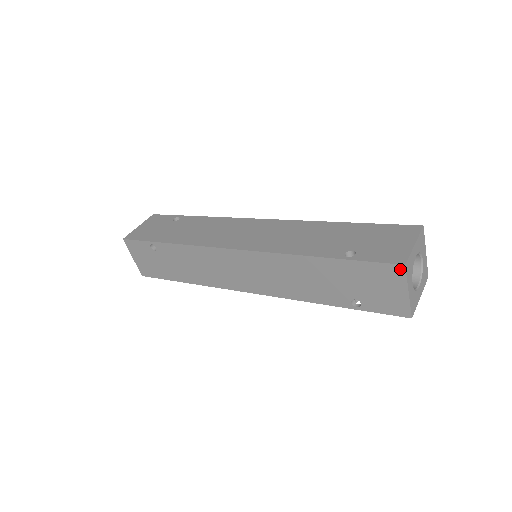
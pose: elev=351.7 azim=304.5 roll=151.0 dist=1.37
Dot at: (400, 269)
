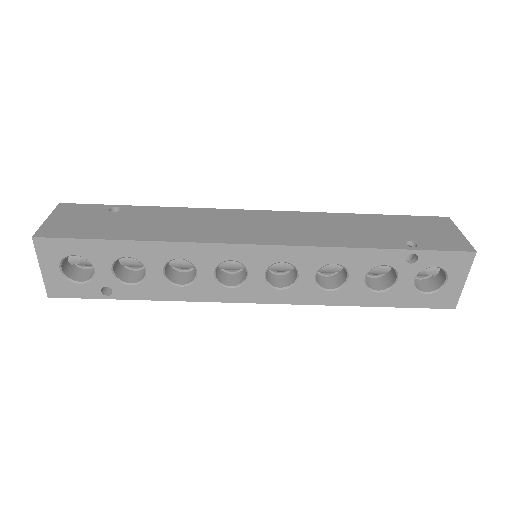
Dot at: (446, 219)
